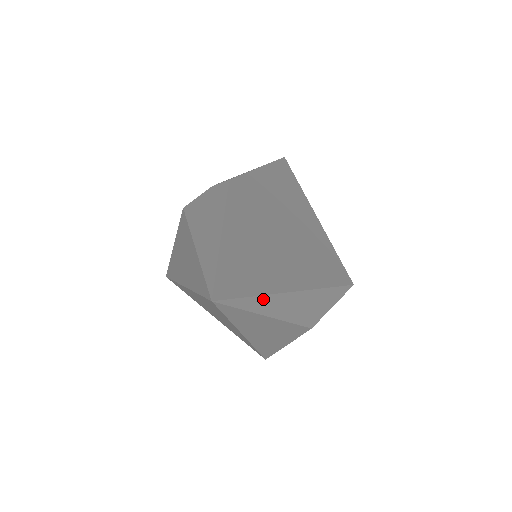
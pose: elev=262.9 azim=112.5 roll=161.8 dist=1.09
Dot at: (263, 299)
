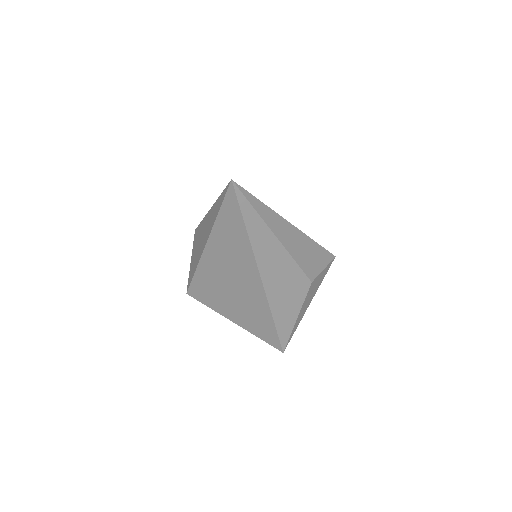
Dot at: (266, 209)
